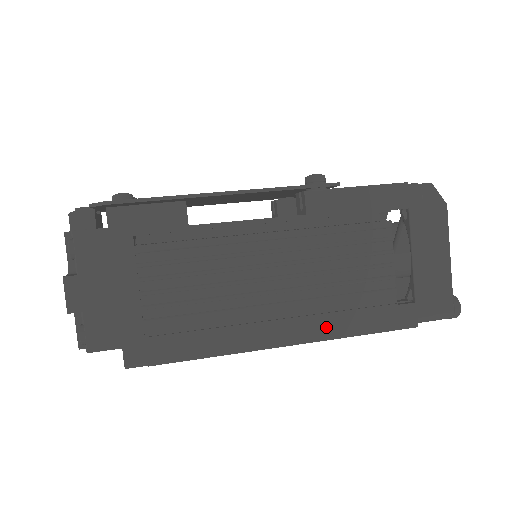
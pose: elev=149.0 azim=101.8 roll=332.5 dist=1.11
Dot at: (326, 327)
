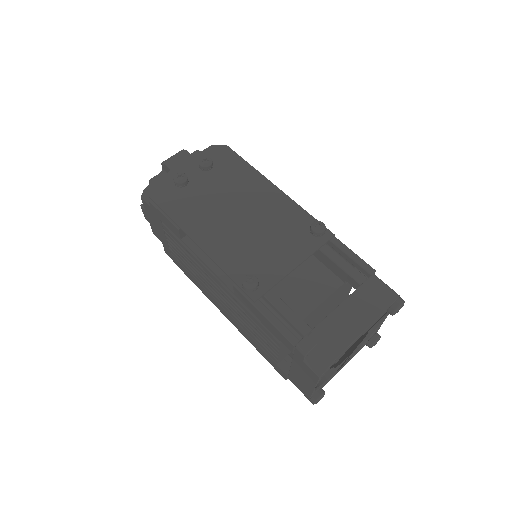
Dot at: (241, 330)
